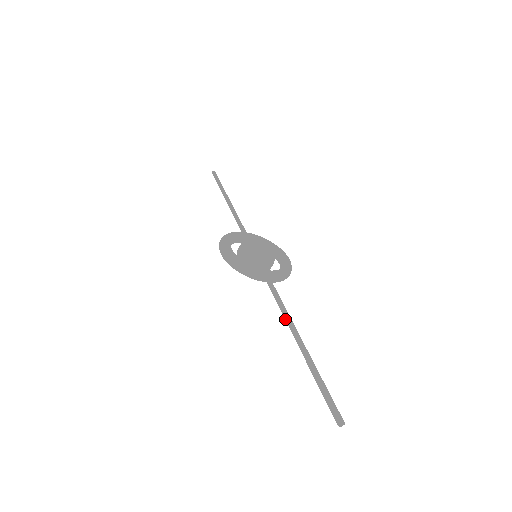
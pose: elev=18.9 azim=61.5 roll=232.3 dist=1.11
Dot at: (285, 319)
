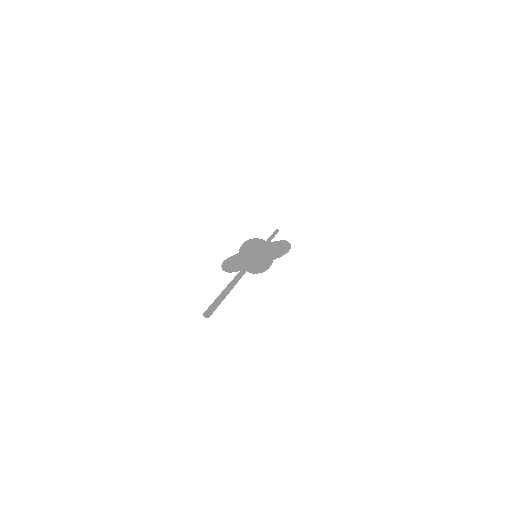
Dot at: occluded
